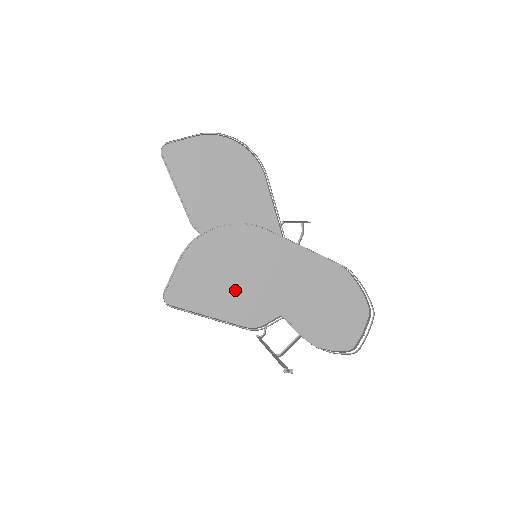
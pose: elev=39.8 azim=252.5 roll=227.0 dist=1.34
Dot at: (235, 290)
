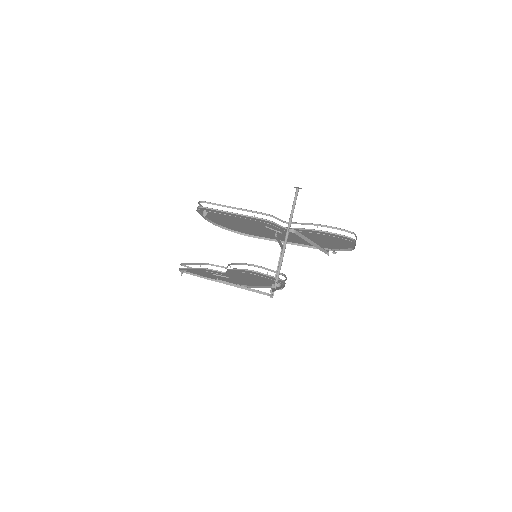
Dot at: occluded
